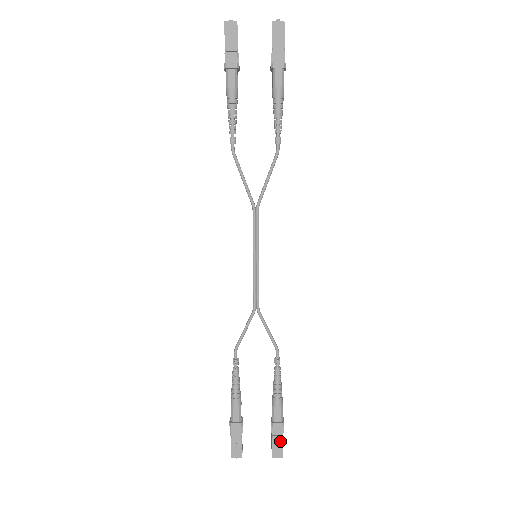
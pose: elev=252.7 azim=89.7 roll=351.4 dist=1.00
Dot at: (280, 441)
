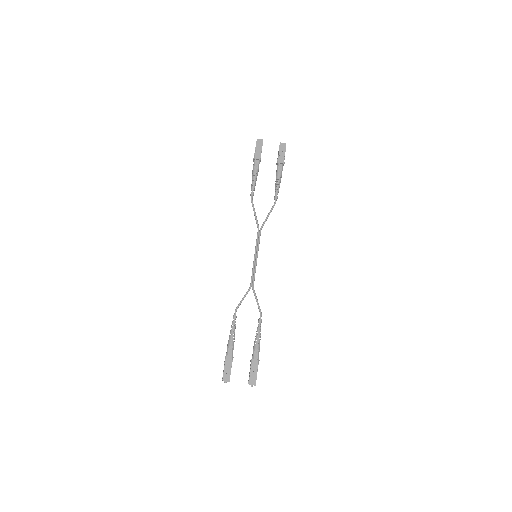
Dot at: (255, 373)
